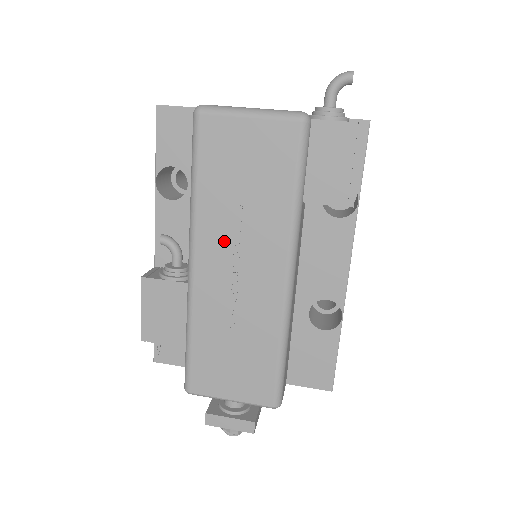
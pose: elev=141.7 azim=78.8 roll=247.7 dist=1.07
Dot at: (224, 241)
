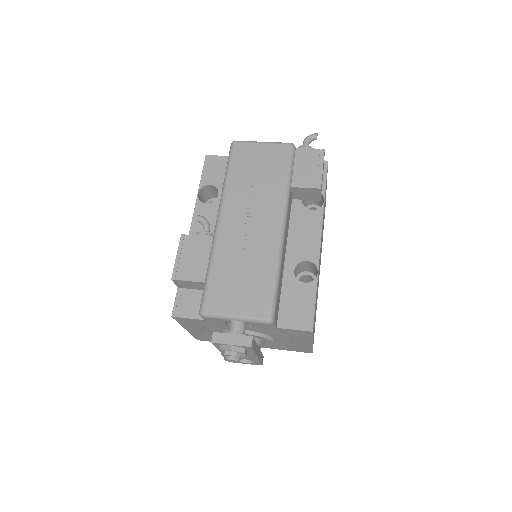
Dot at: (242, 205)
